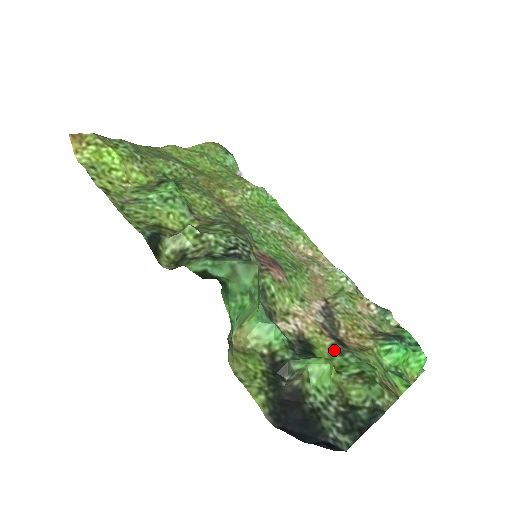
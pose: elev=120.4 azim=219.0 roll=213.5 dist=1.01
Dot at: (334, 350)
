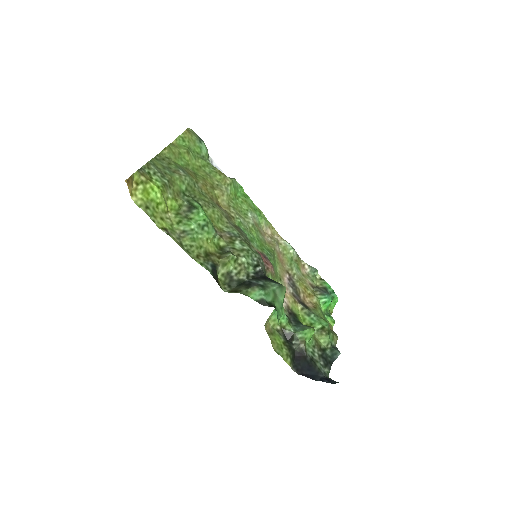
Dot at: (304, 313)
